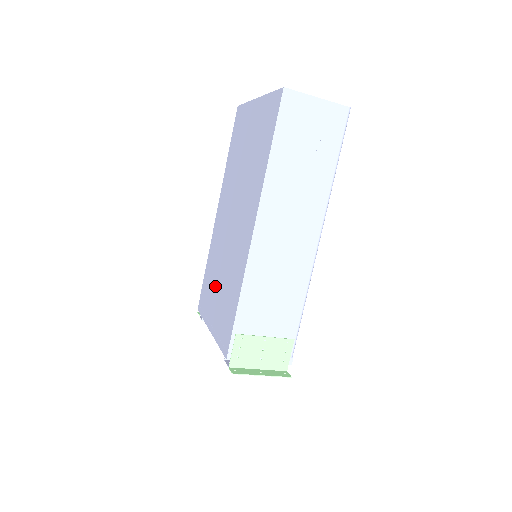
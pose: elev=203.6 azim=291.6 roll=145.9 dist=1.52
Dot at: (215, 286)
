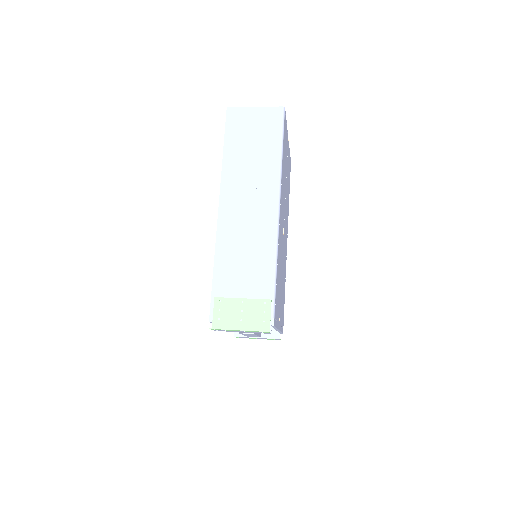
Dot at: occluded
